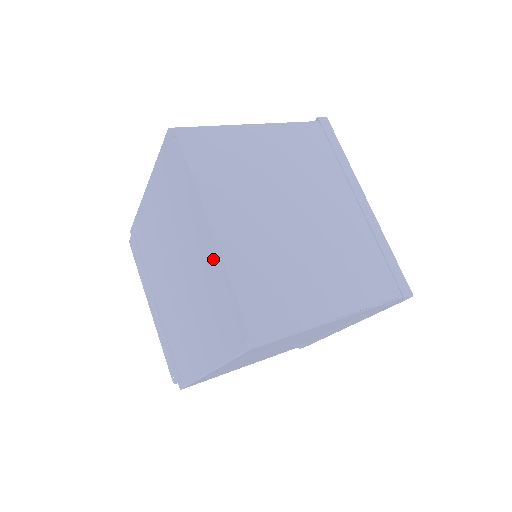
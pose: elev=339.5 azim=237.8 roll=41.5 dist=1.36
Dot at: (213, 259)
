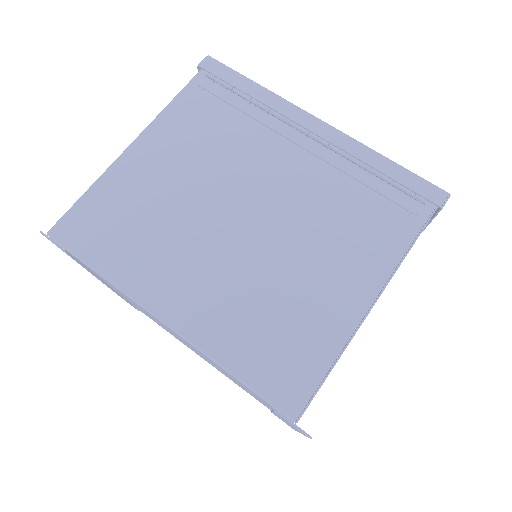
Dot at: (284, 421)
